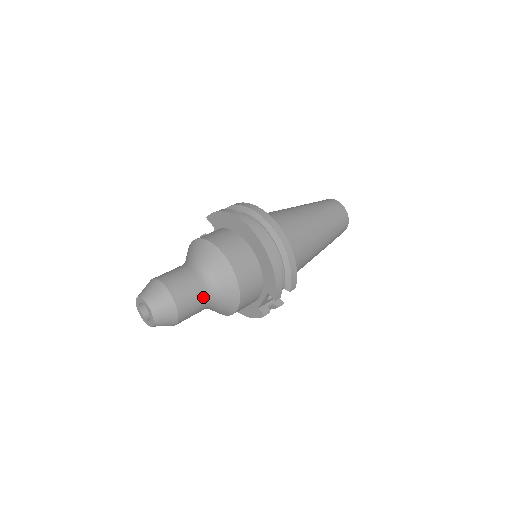
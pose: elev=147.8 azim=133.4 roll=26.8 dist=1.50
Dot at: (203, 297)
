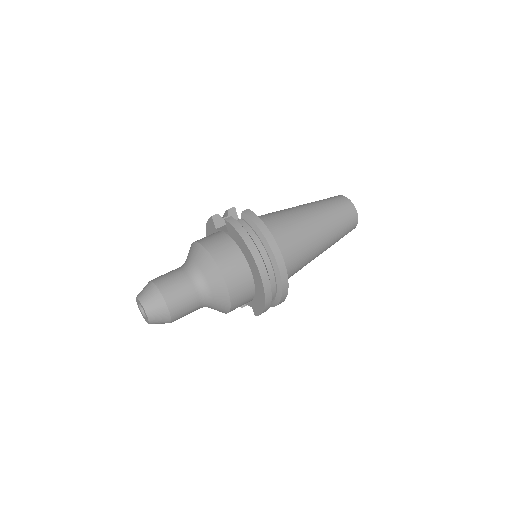
Dot at: (196, 309)
